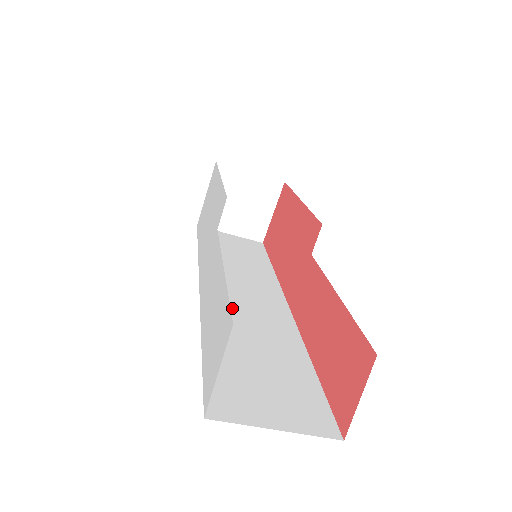
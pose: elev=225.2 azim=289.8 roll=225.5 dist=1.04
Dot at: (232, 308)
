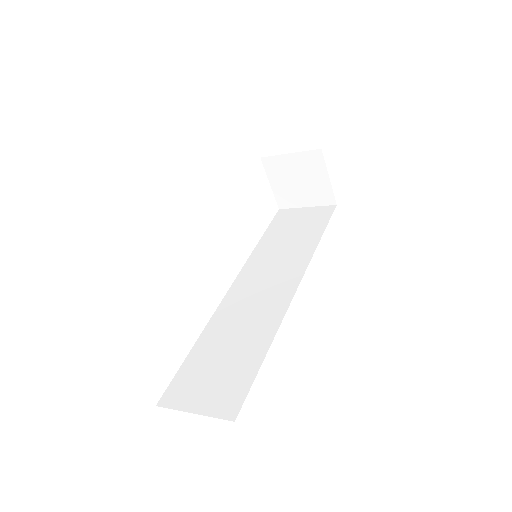
Dot at: (241, 305)
